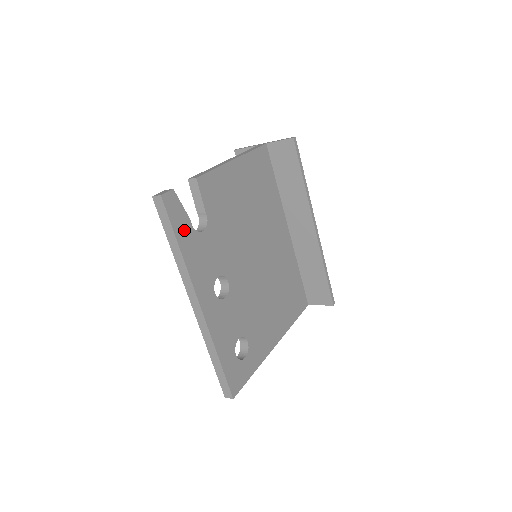
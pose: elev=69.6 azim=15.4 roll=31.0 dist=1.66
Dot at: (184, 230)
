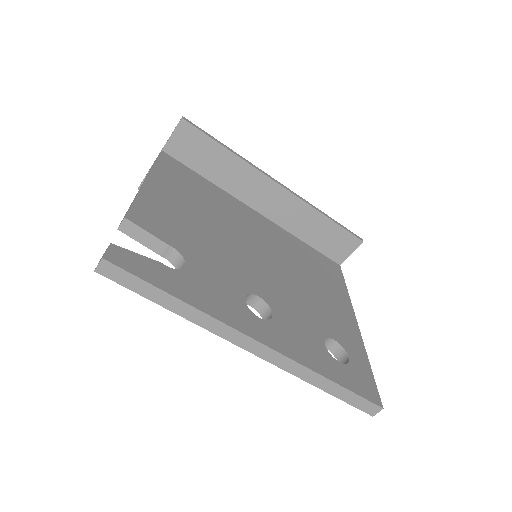
Dot at: (164, 277)
